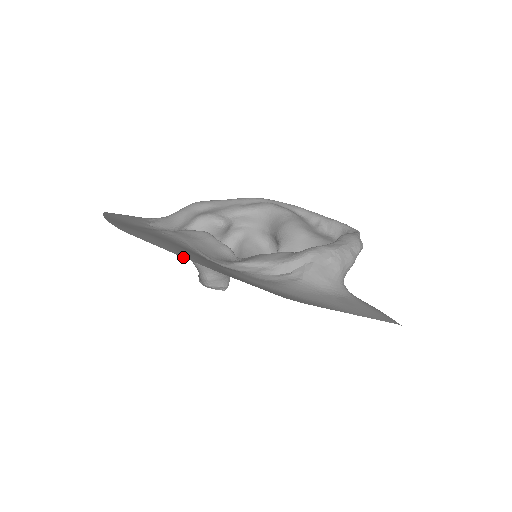
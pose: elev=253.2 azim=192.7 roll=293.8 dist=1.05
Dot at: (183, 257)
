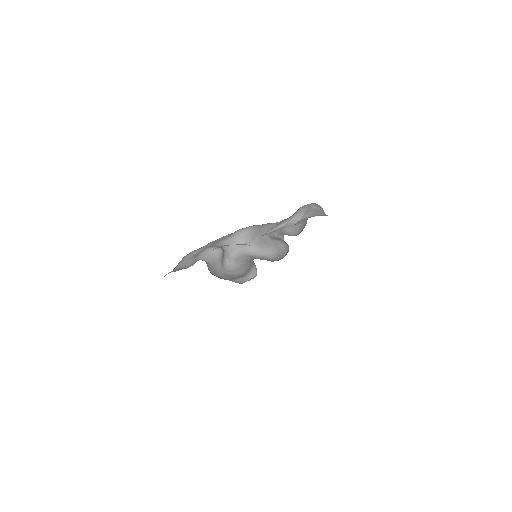
Dot at: occluded
